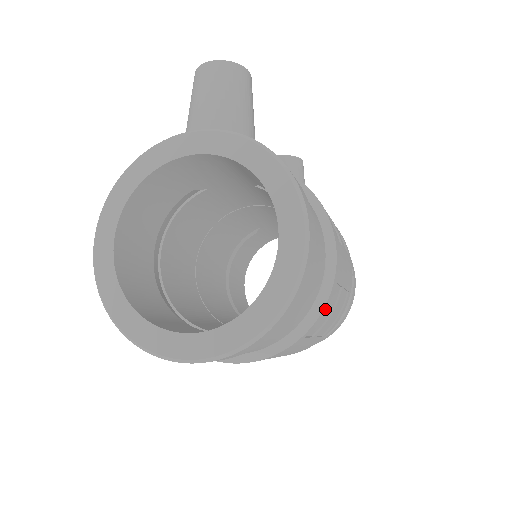
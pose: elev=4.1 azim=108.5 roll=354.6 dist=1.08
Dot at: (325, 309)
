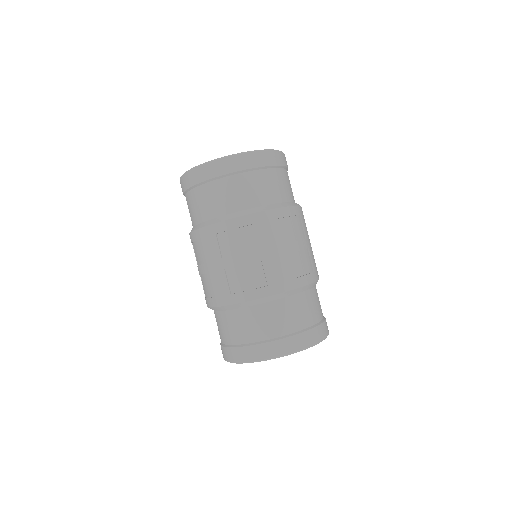
Dot at: (292, 212)
